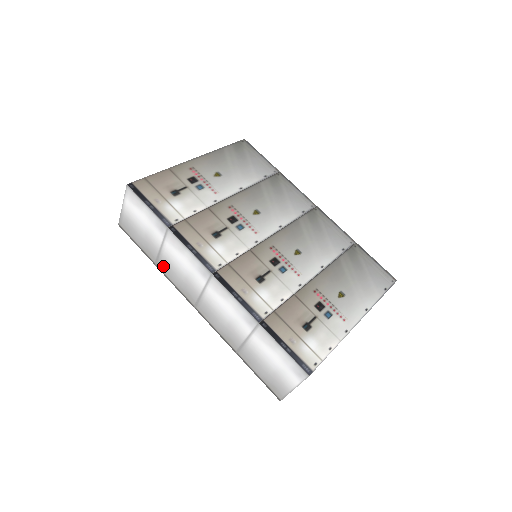
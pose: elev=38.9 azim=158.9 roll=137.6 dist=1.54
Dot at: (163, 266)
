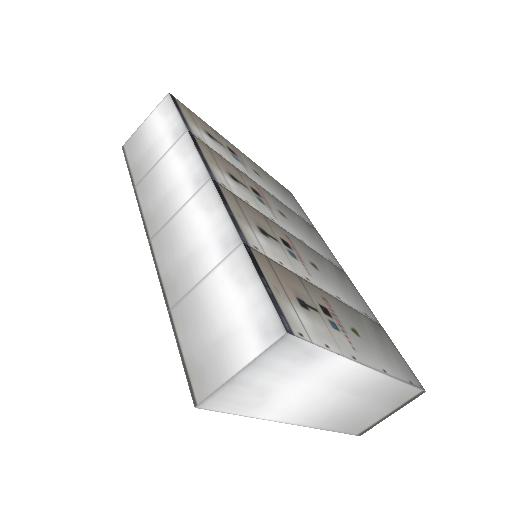
Dot at: (144, 186)
